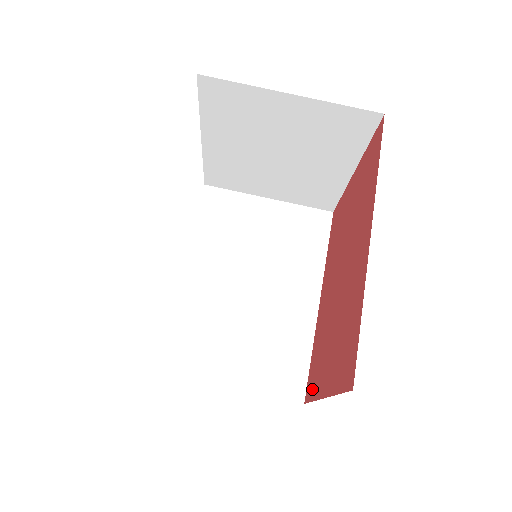
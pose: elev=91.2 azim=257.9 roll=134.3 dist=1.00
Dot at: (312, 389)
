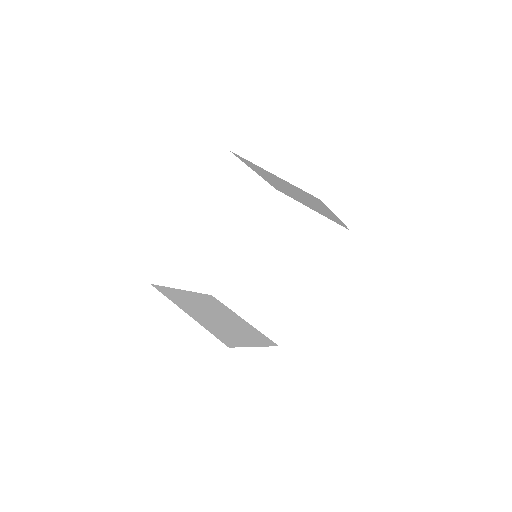
Dot at: occluded
